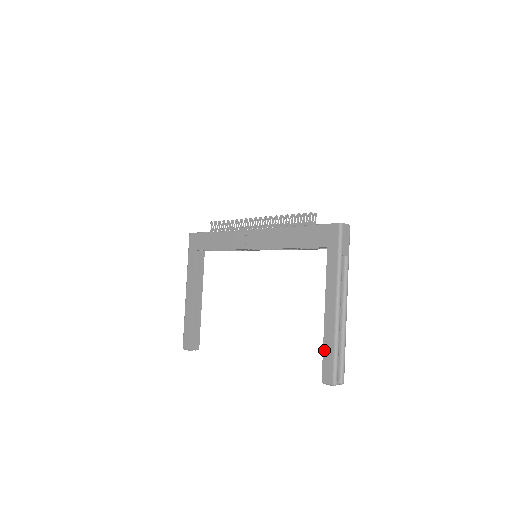
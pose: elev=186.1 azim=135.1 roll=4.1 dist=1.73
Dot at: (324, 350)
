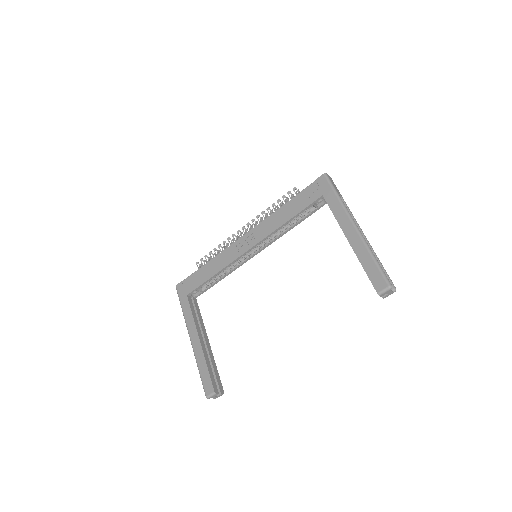
Dot at: (364, 267)
